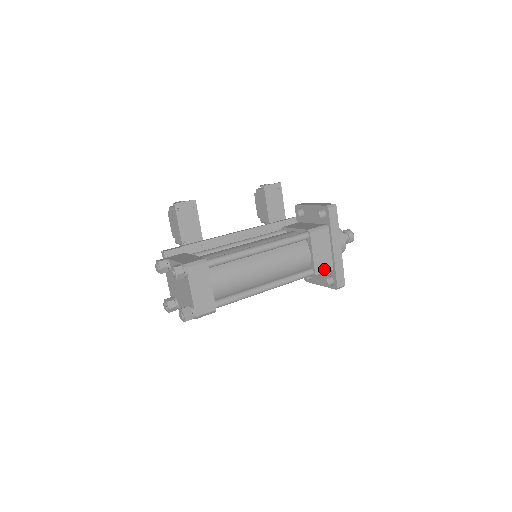
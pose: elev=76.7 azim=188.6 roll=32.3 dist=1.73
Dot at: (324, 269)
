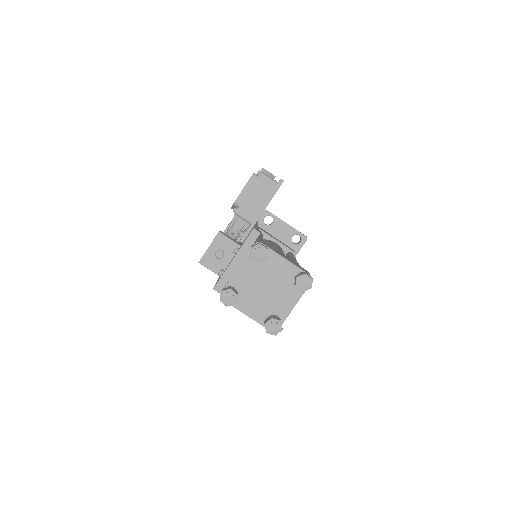
Dot at: occluded
